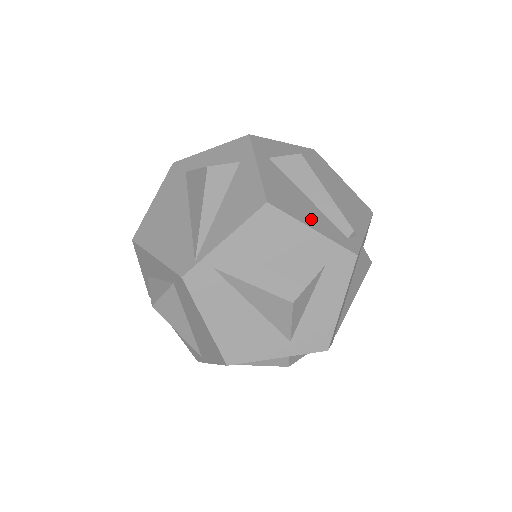
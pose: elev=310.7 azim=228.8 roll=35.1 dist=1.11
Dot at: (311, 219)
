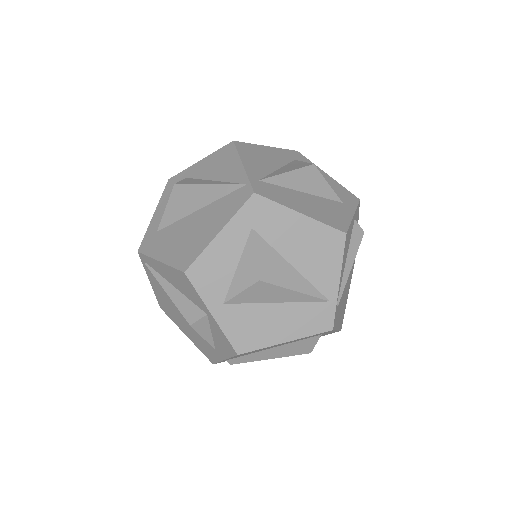
Dot at: occluded
